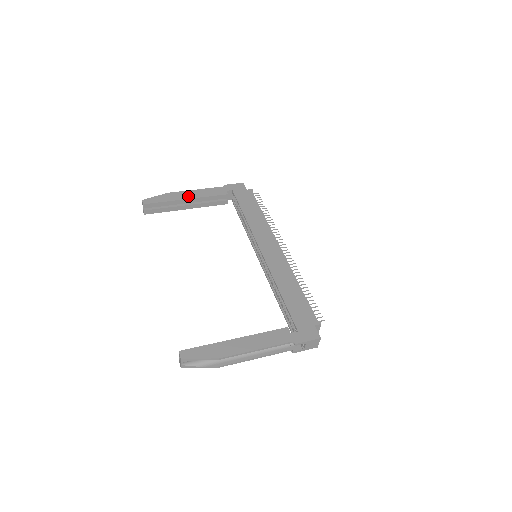
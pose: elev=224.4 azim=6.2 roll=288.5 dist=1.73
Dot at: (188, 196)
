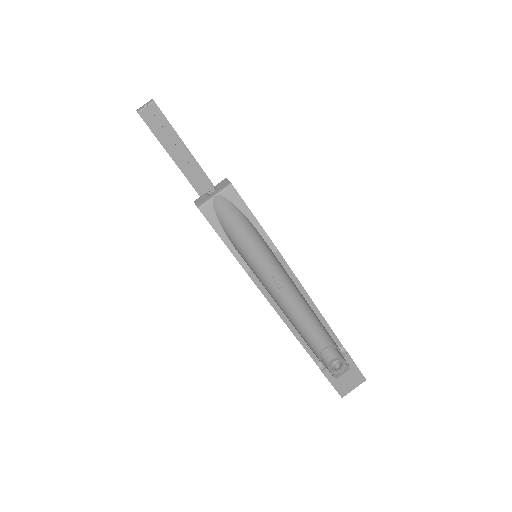
Dot at: occluded
